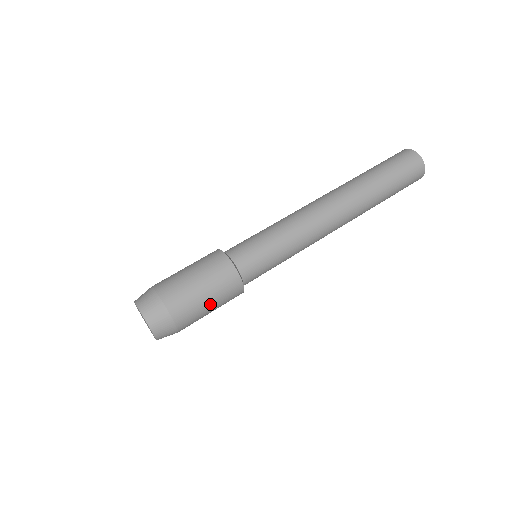
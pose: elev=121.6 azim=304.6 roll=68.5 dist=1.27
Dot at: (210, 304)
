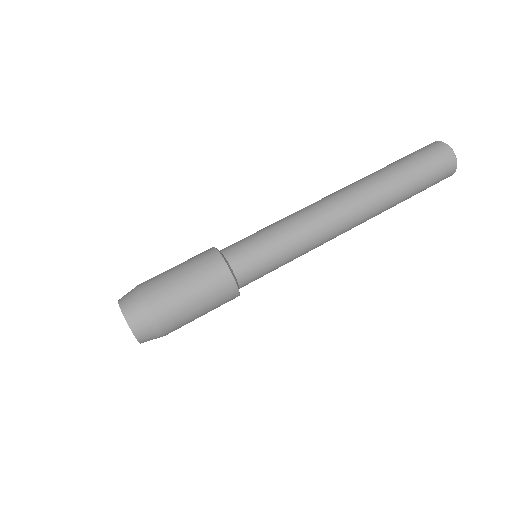
Dot at: (200, 308)
